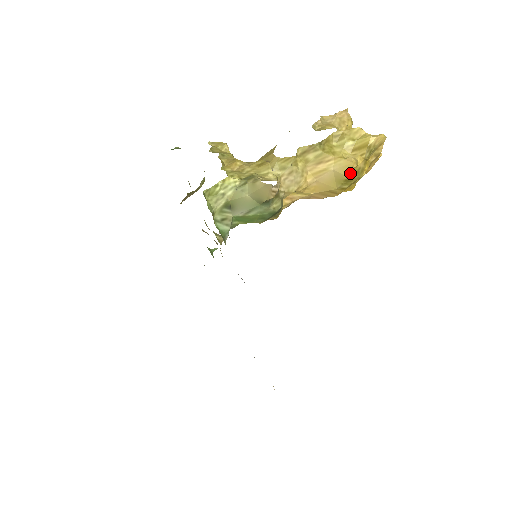
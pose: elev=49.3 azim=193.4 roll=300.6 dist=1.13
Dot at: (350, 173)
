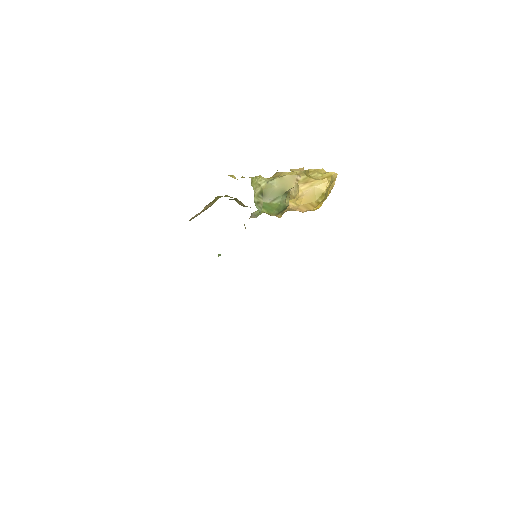
Dot at: (326, 188)
